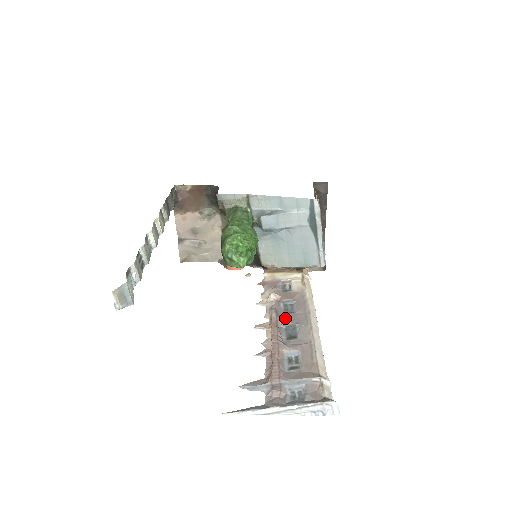
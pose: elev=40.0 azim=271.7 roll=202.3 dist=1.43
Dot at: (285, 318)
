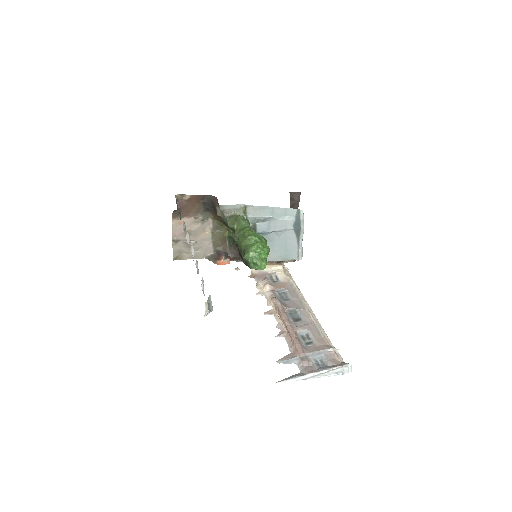
Dot at: (286, 305)
